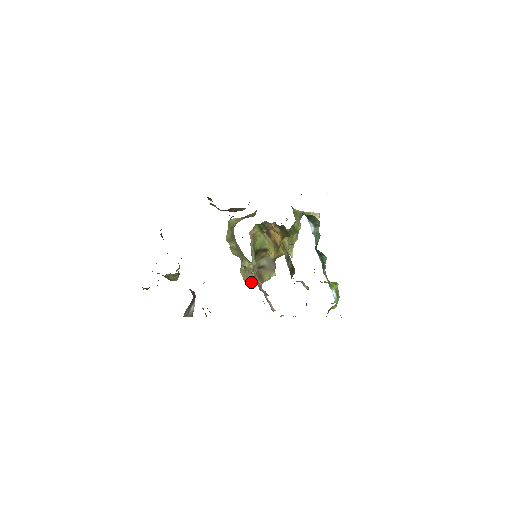
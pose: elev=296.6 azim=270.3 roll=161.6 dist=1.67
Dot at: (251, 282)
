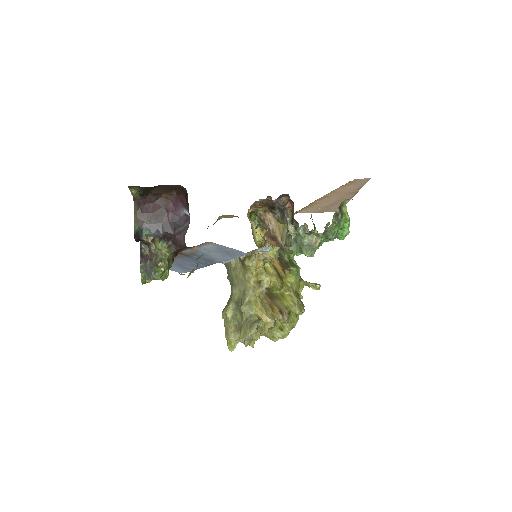
Dot at: (254, 323)
